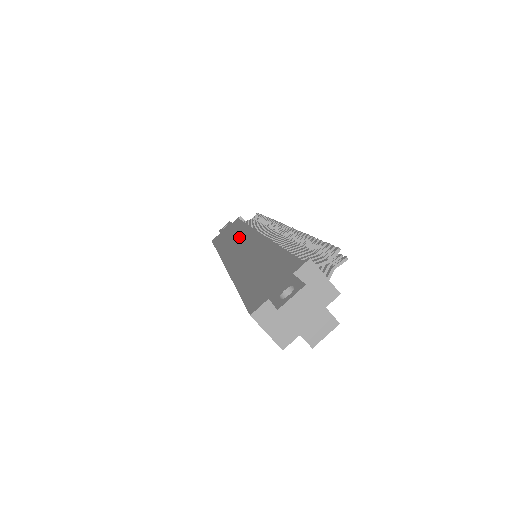
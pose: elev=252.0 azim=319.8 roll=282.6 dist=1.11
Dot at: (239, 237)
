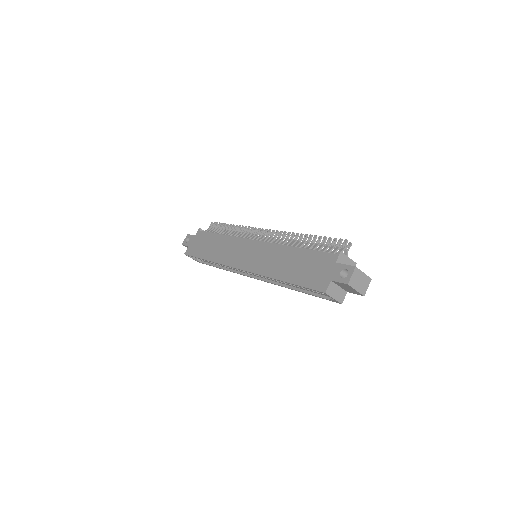
Dot at: (229, 246)
